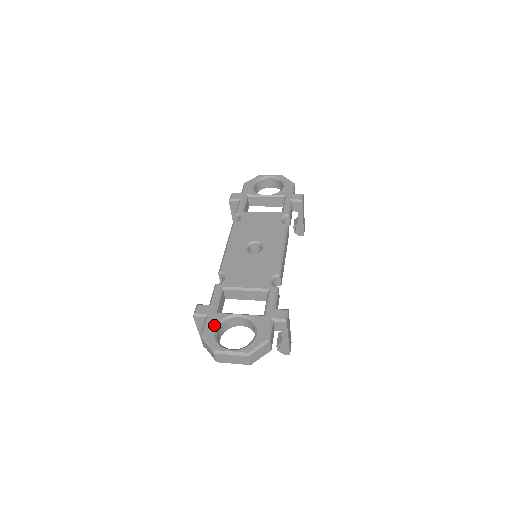
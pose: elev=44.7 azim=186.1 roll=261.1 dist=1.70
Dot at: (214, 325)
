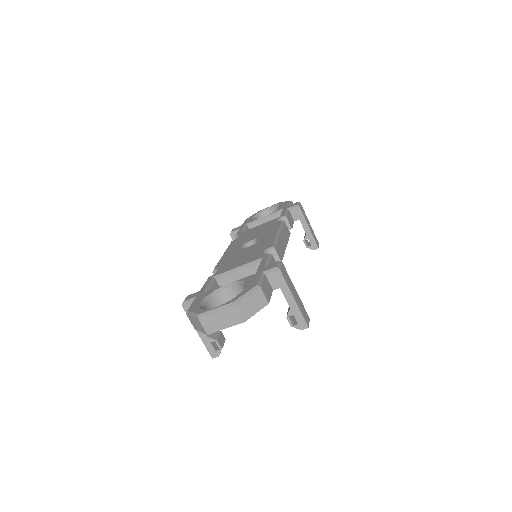
Dot at: (201, 300)
